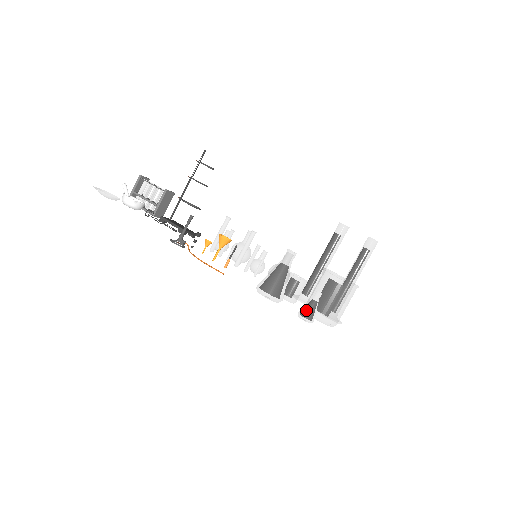
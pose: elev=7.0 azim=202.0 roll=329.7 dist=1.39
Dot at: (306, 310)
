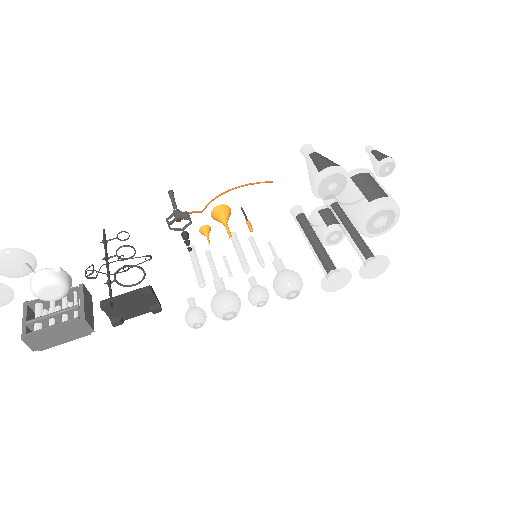
Dot at: (379, 155)
